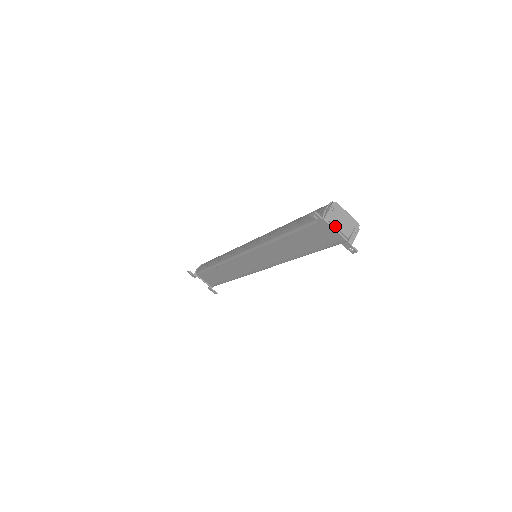
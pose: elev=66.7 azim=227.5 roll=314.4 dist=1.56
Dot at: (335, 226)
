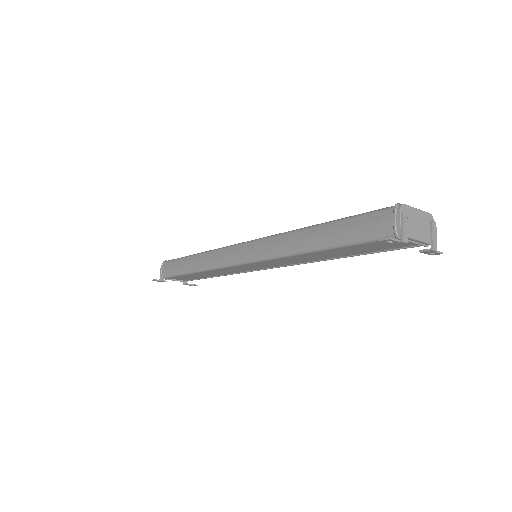
Dot at: (414, 239)
